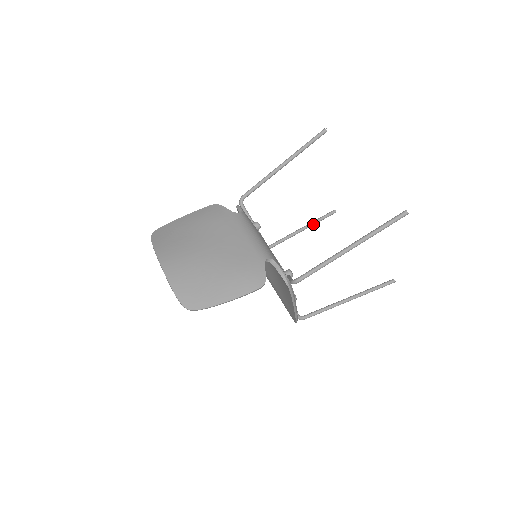
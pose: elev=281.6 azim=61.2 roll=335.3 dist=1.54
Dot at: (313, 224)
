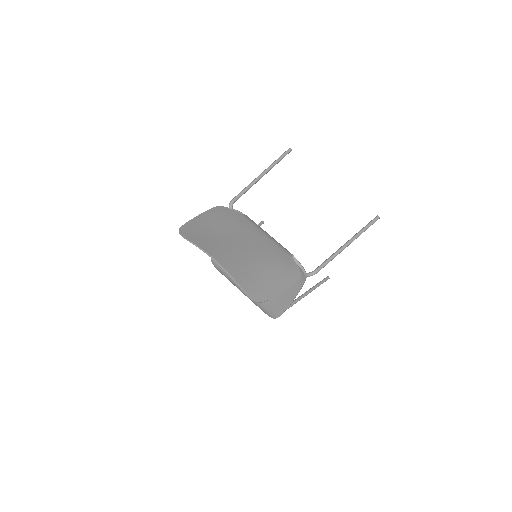
Dot at: occluded
